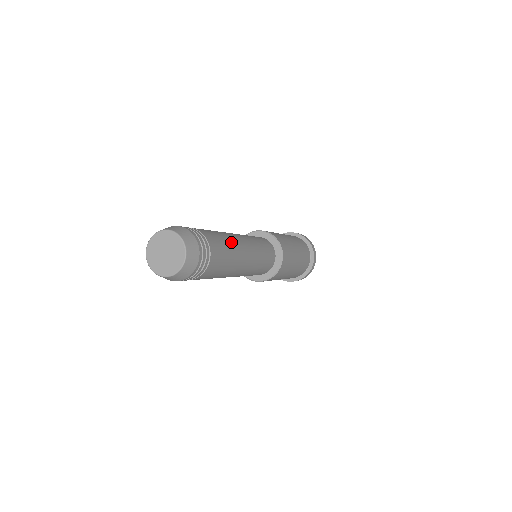
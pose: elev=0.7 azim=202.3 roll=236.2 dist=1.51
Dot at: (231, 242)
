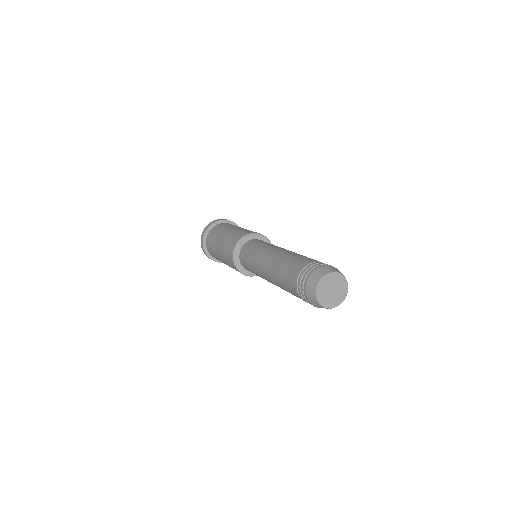
Dot at: occluded
